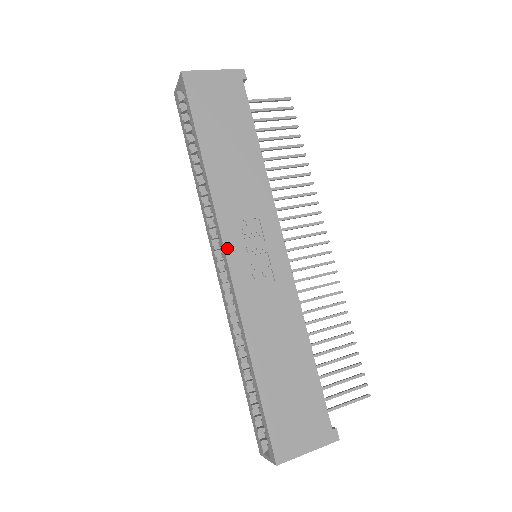
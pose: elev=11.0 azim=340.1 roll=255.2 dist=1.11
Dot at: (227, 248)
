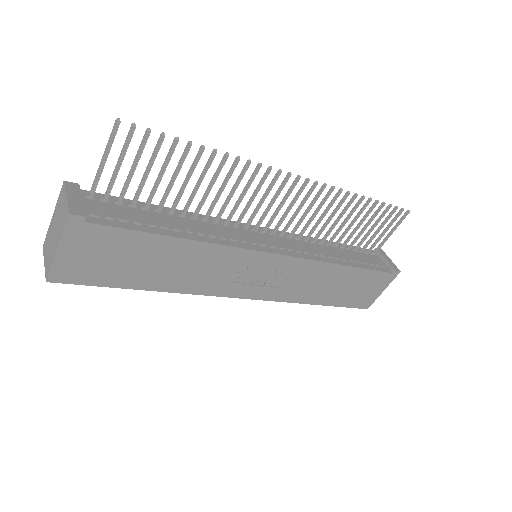
Dot at: (239, 296)
